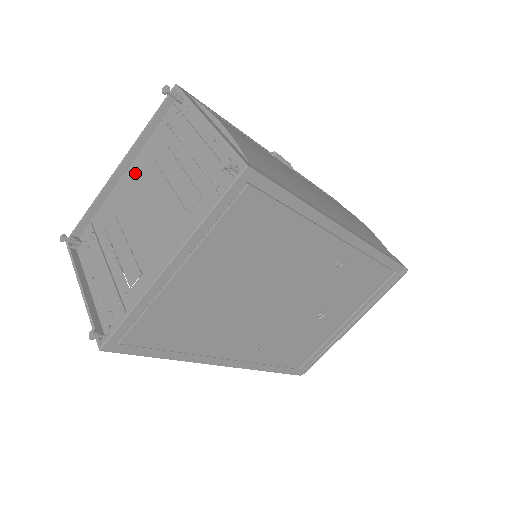
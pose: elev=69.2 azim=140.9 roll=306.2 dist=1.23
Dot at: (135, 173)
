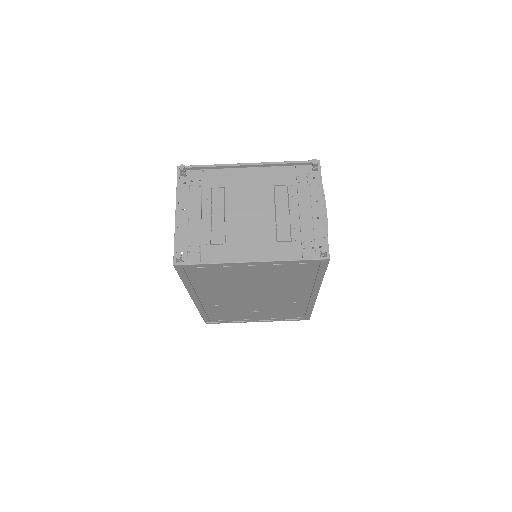
Dot at: (255, 176)
